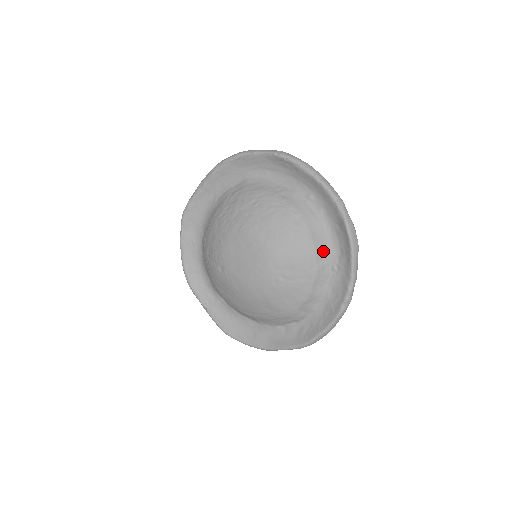
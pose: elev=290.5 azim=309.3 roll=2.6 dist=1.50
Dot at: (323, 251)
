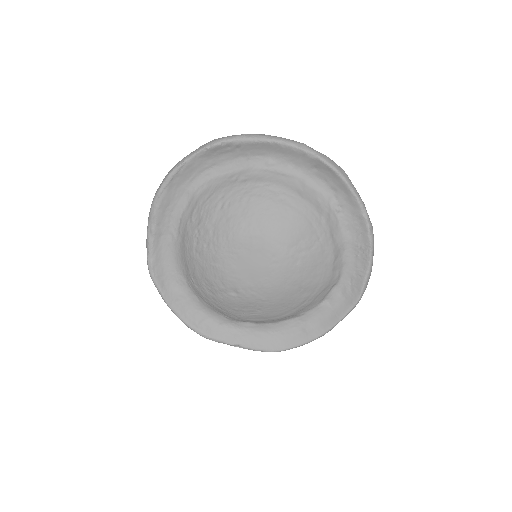
Dot at: (318, 201)
